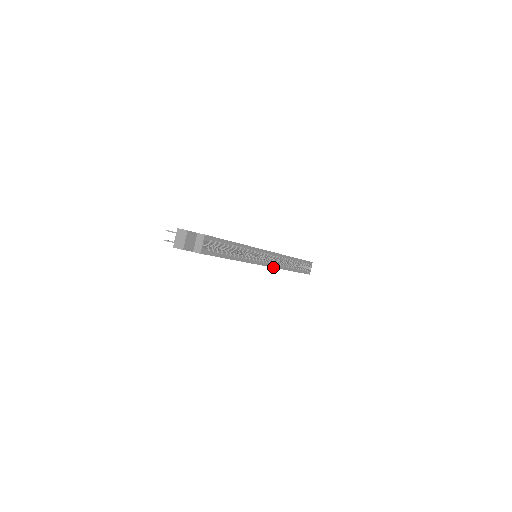
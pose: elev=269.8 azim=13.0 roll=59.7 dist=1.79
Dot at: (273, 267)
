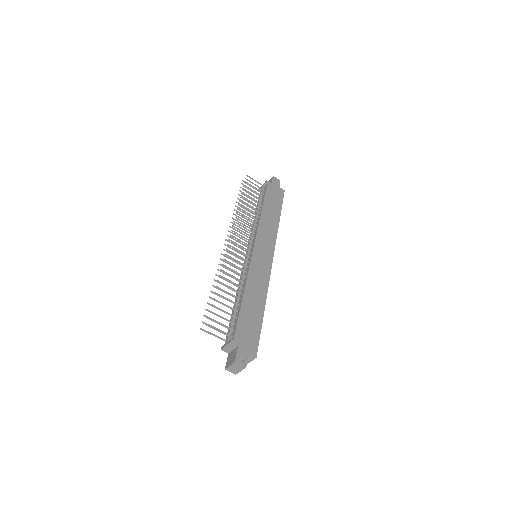
Dot at: occluded
